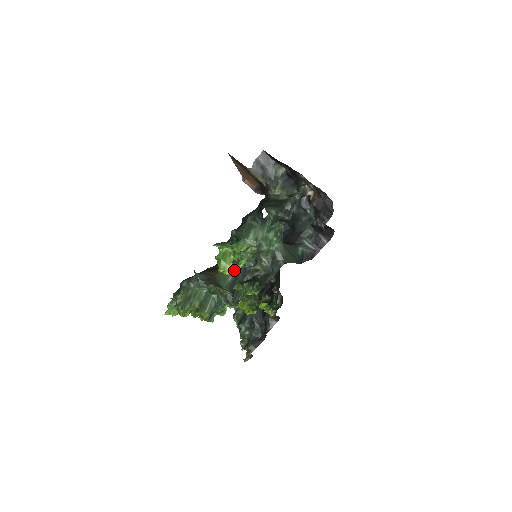
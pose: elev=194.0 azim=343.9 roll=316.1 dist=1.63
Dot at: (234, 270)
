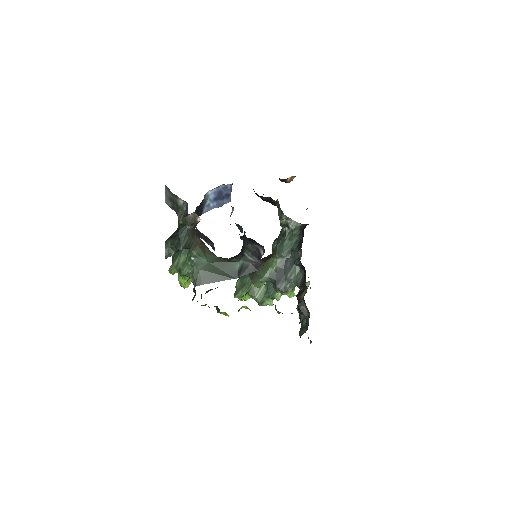
Dot at: (280, 259)
